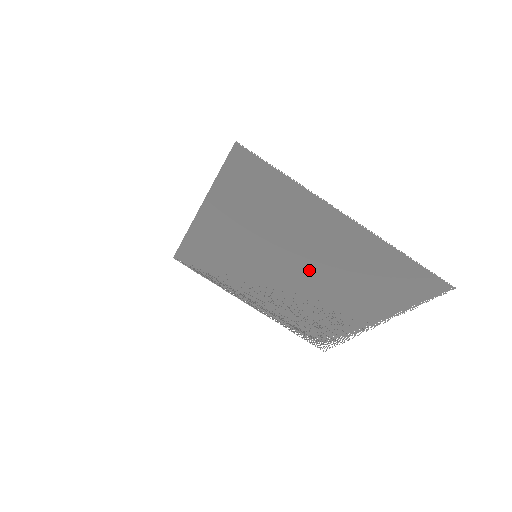
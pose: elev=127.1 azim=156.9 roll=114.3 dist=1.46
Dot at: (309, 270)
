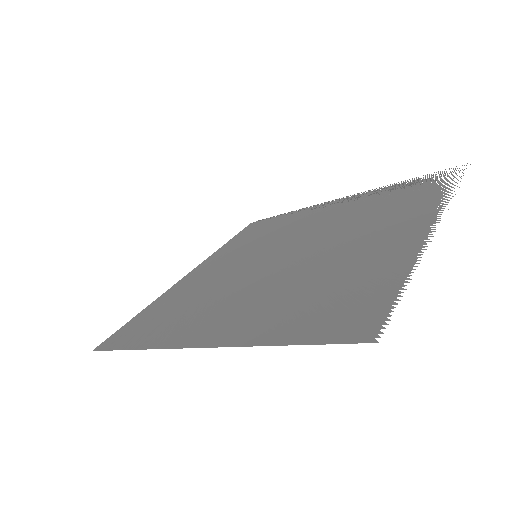
Dot at: (288, 265)
